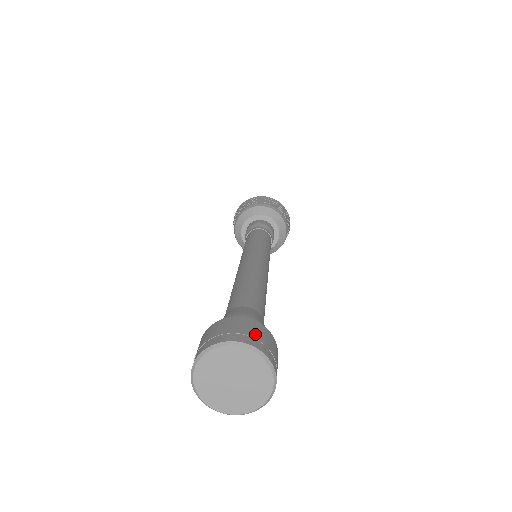
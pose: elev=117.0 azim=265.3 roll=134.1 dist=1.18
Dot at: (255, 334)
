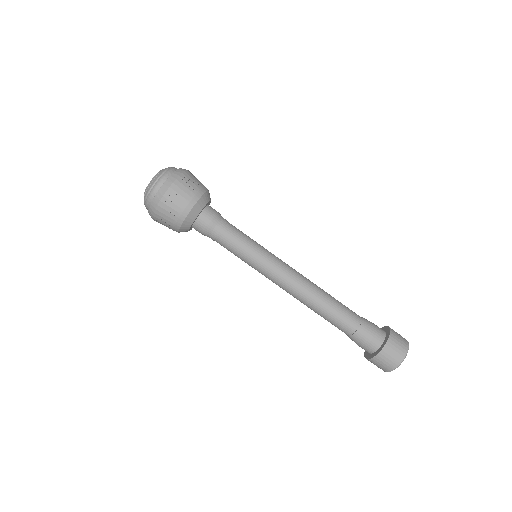
Dot at: (398, 347)
